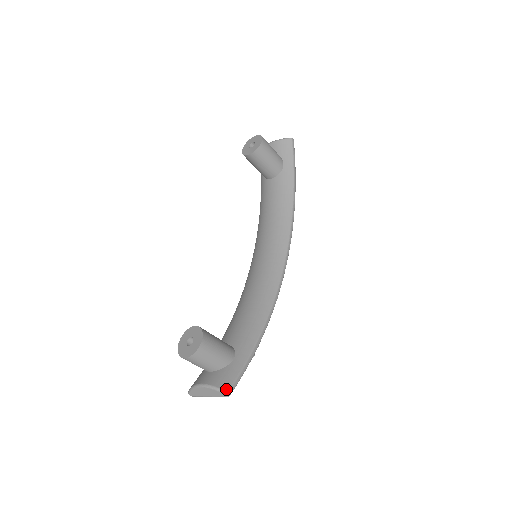
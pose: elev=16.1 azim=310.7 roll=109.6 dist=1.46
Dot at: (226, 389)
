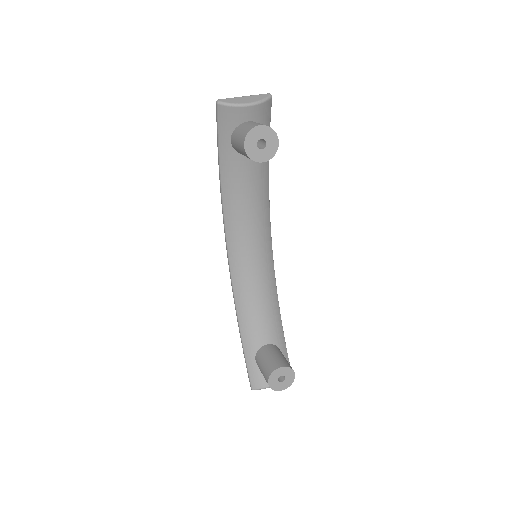
Dot at: occluded
